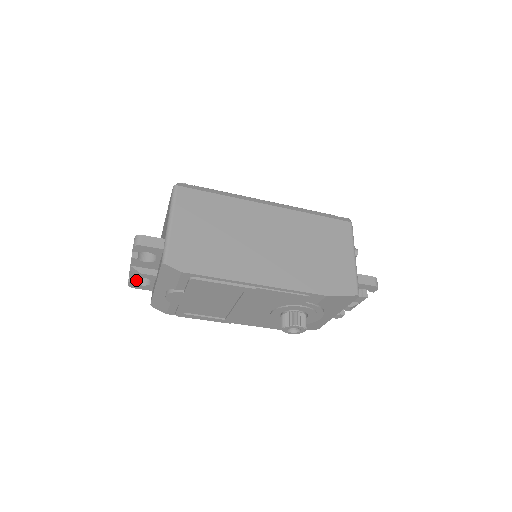
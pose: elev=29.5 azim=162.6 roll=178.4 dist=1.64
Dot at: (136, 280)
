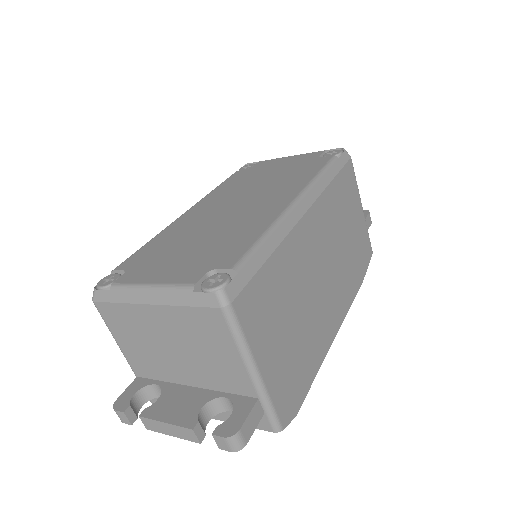
Dot at: (134, 409)
